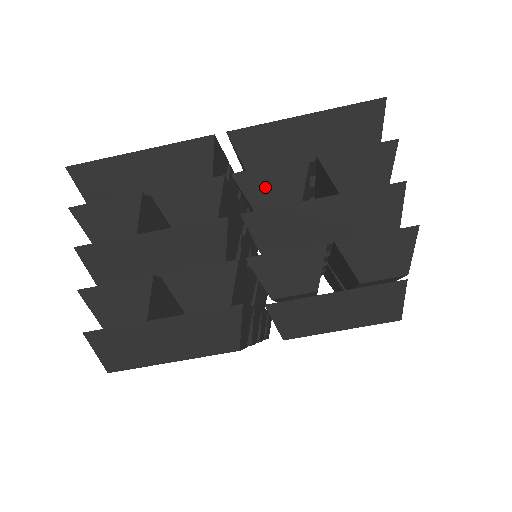
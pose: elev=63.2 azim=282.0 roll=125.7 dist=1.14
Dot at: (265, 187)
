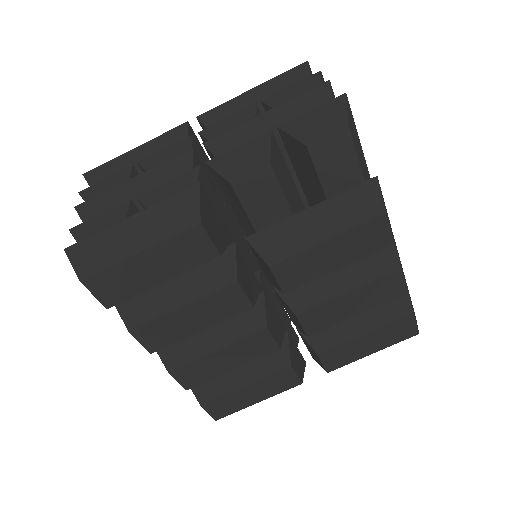
Dot at: (224, 131)
